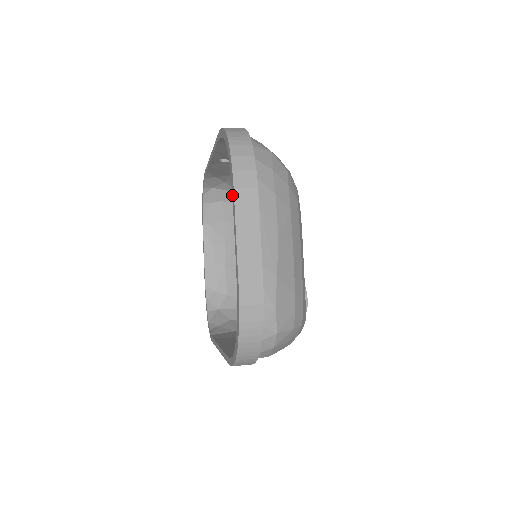
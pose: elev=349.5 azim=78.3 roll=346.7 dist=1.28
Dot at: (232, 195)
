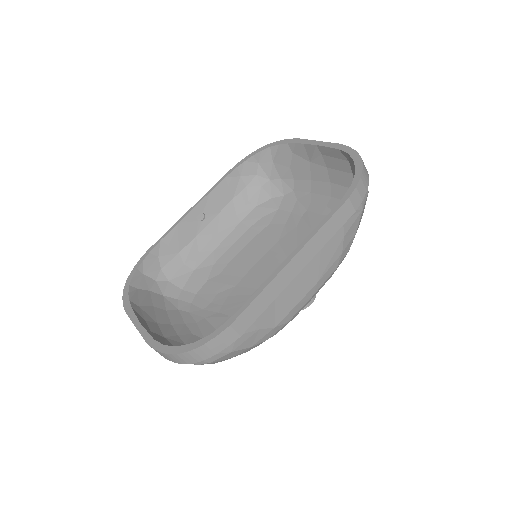
Dot at: (296, 142)
